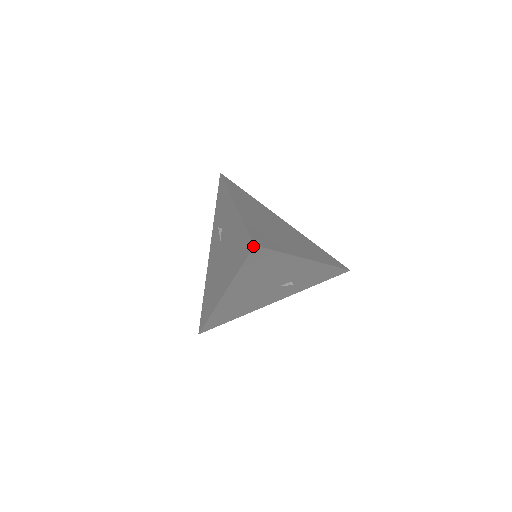
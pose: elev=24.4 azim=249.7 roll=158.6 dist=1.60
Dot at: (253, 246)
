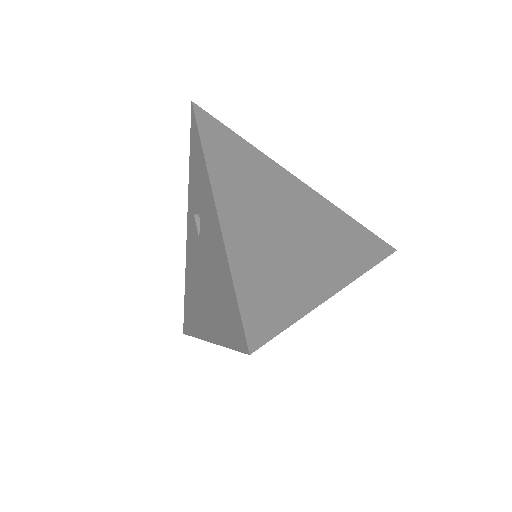
Dot at: (247, 352)
